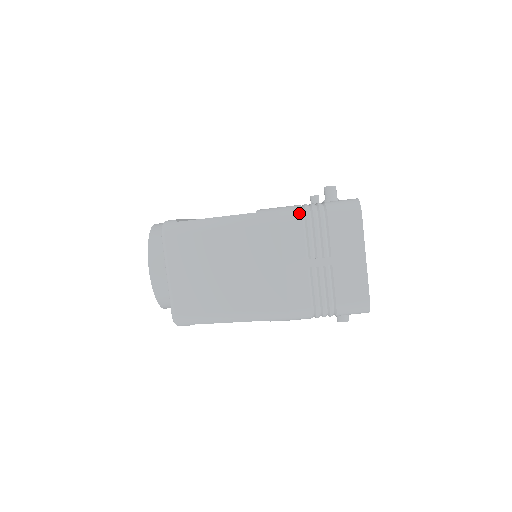
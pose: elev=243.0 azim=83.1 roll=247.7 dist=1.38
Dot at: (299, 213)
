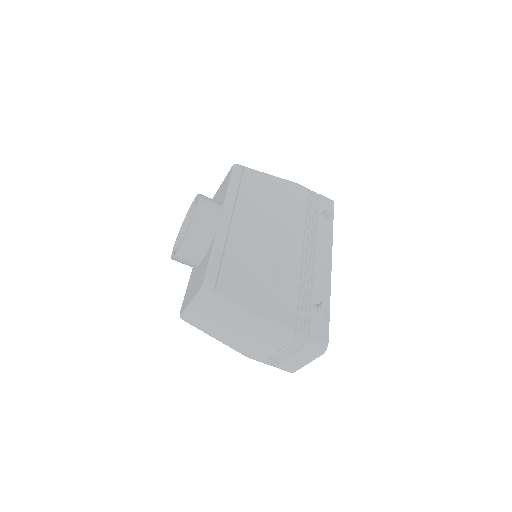
Dot at: (290, 339)
